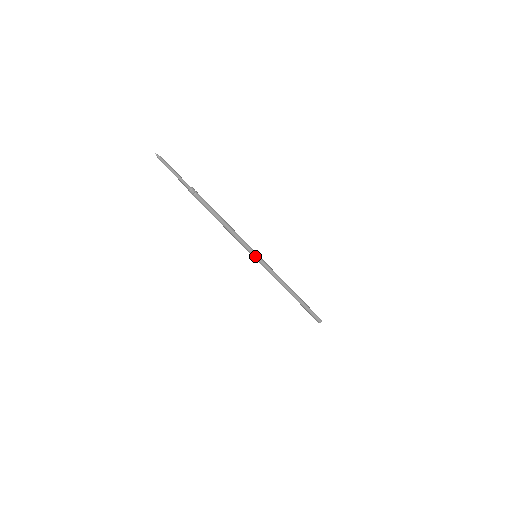
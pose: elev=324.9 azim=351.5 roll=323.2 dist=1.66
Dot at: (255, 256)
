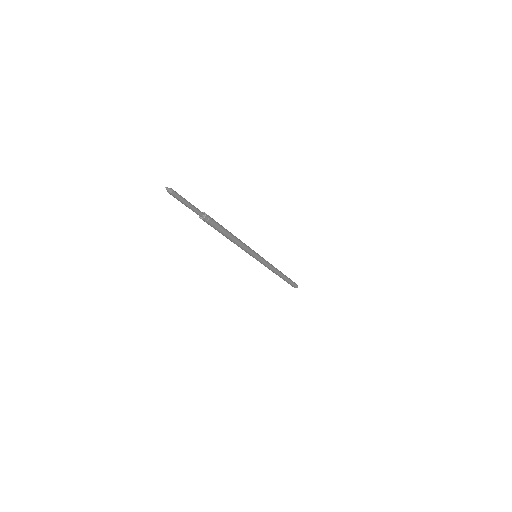
Dot at: (257, 257)
